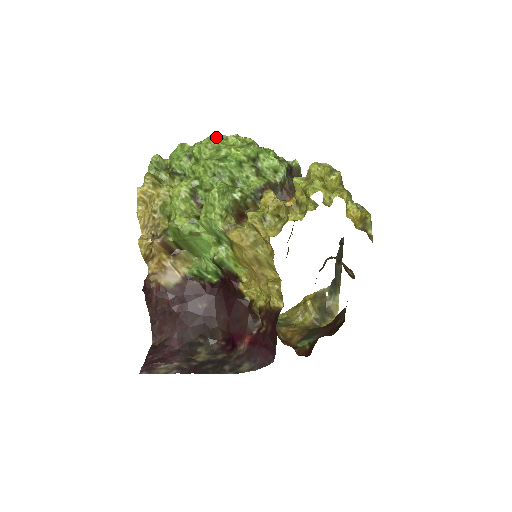
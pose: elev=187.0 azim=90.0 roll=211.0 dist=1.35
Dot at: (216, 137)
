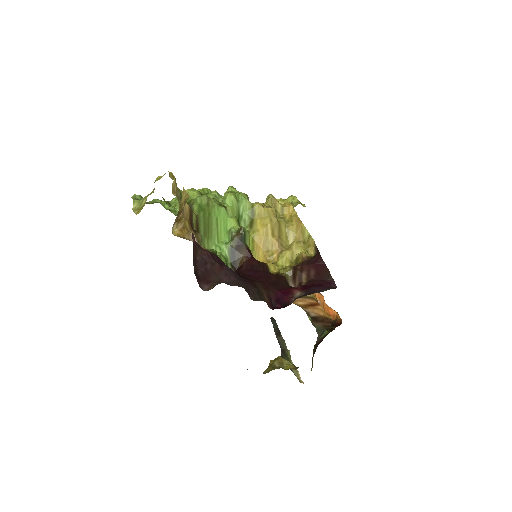
Dot at: occluded
